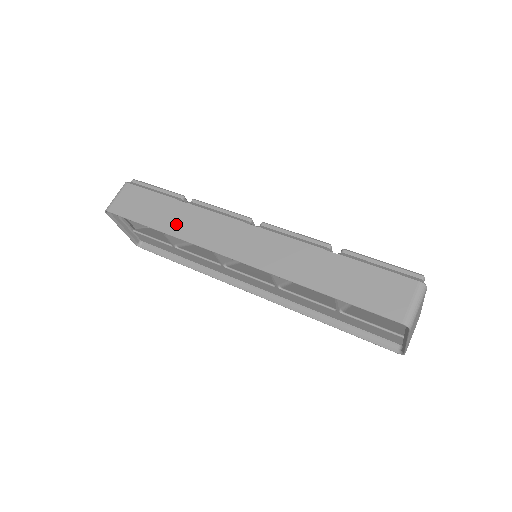
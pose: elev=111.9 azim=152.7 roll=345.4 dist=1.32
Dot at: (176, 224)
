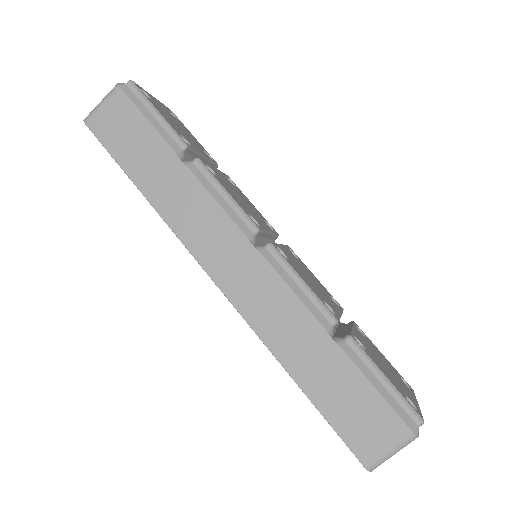
Dot at: (163, 192)
